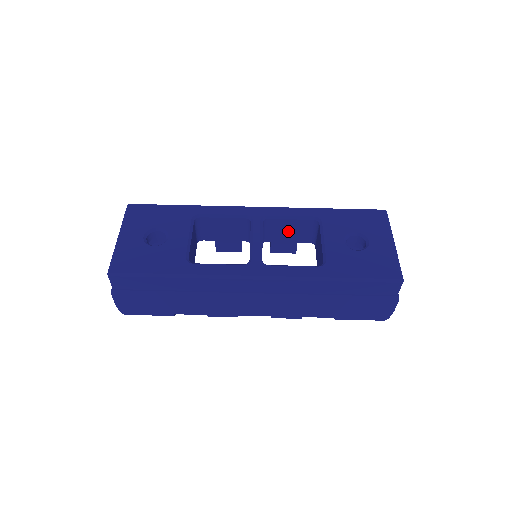
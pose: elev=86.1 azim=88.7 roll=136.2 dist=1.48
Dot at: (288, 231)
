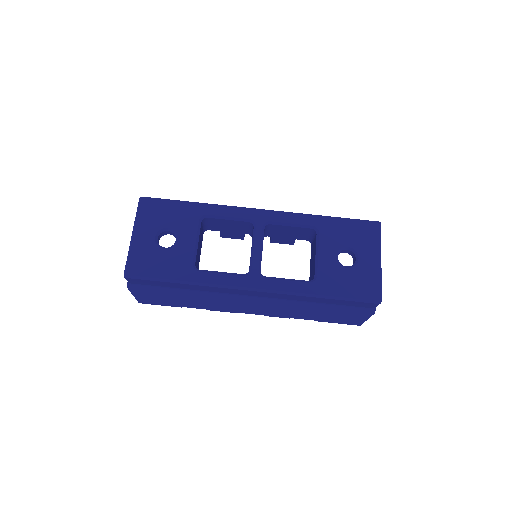
Dot at: (288, 232)
